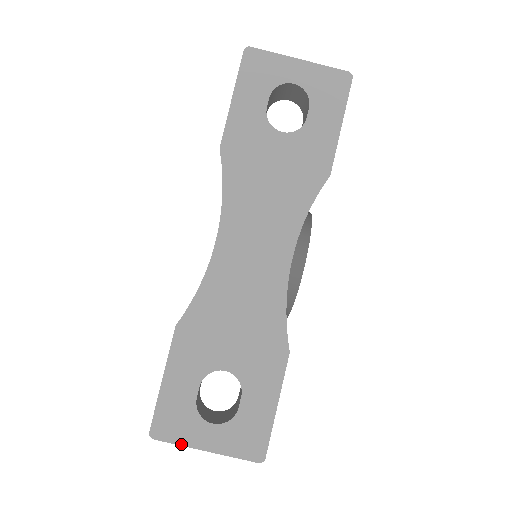
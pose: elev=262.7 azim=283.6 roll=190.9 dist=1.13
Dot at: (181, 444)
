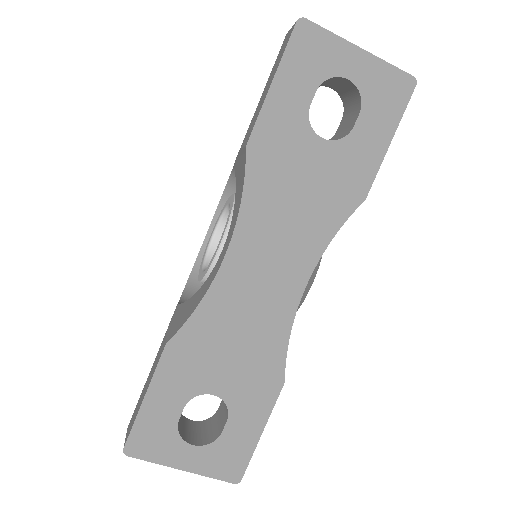
Dot at: (156, 462)
